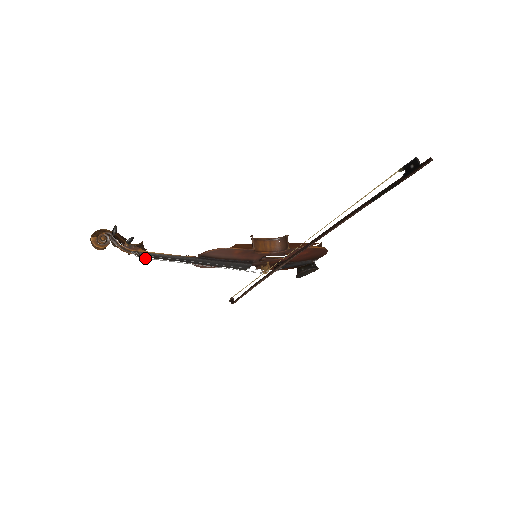
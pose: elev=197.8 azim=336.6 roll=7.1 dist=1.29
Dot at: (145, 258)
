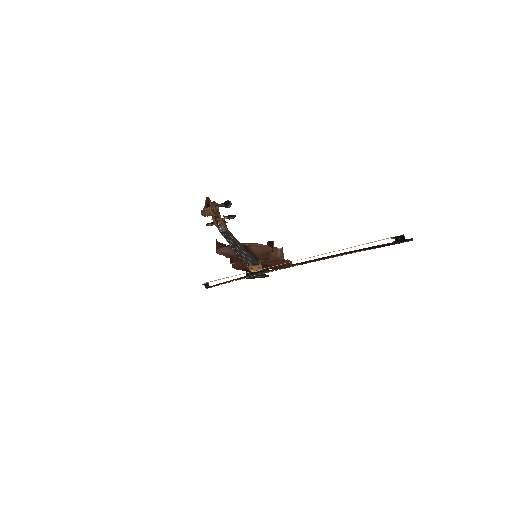
Dot at: (222, 234)
